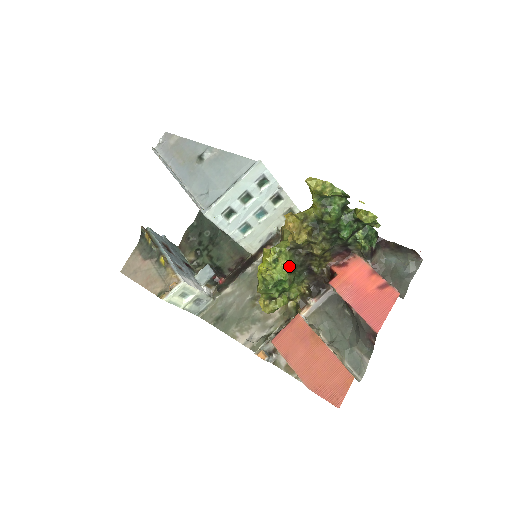
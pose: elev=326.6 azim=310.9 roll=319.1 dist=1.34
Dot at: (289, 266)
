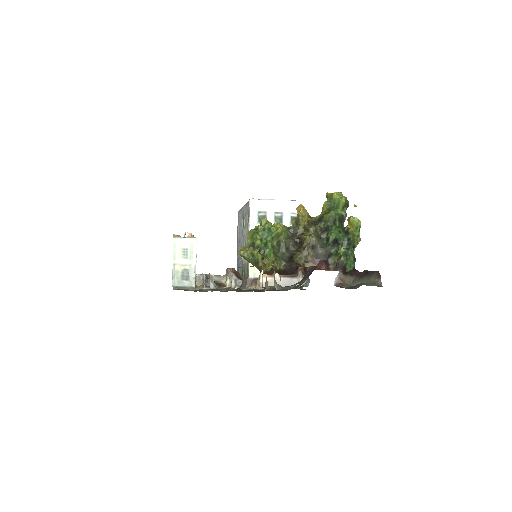
Dot at: (282, 230)
